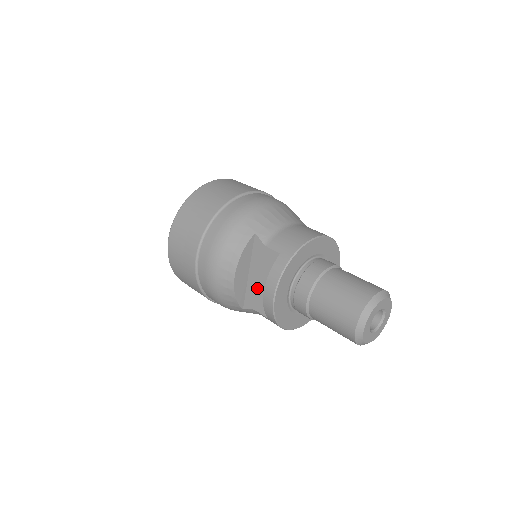
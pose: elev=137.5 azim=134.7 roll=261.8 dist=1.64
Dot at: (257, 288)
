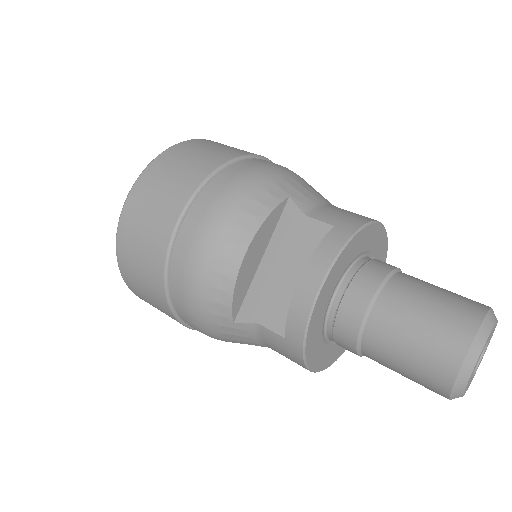
Dot at: (273, 285)
